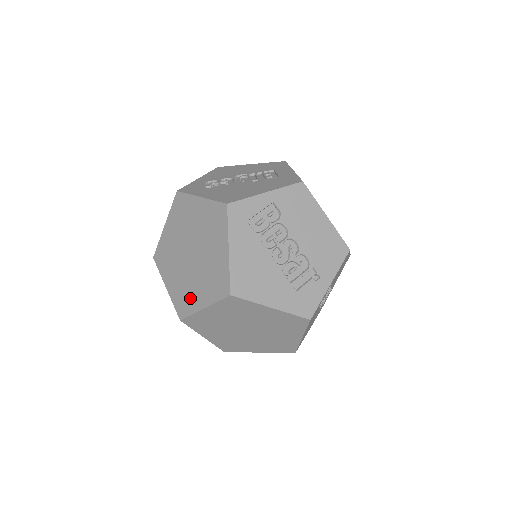
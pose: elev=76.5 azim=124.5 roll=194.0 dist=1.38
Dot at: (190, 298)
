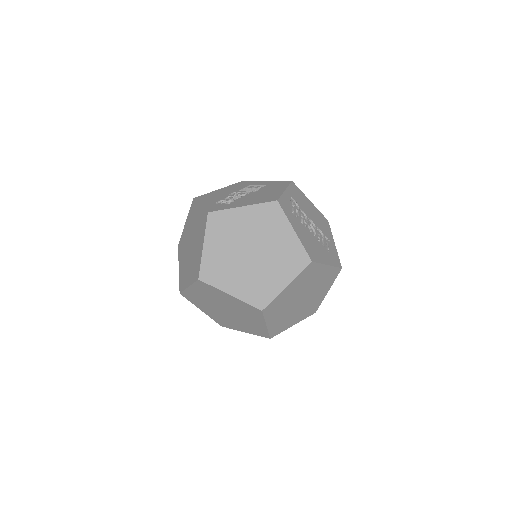
Dot at: (267, 287)
